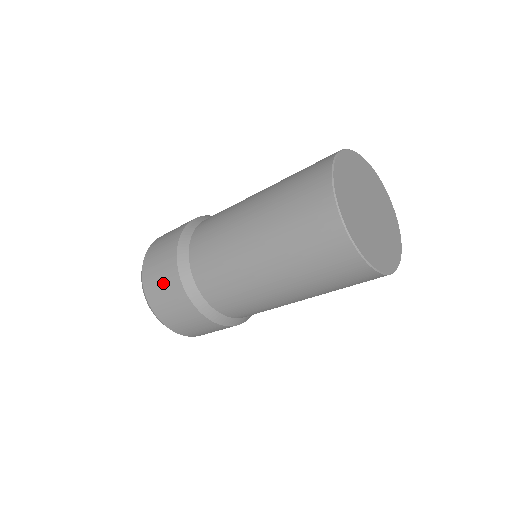
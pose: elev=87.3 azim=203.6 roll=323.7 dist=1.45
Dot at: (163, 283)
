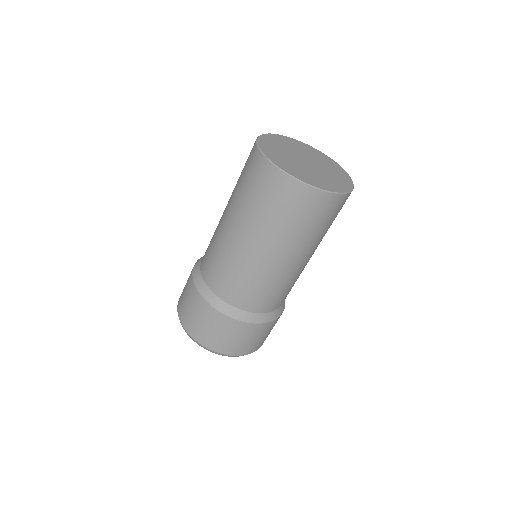
Dot at: (210, 326)
